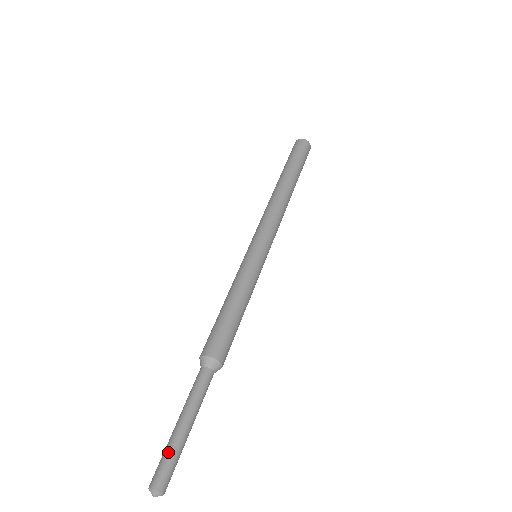
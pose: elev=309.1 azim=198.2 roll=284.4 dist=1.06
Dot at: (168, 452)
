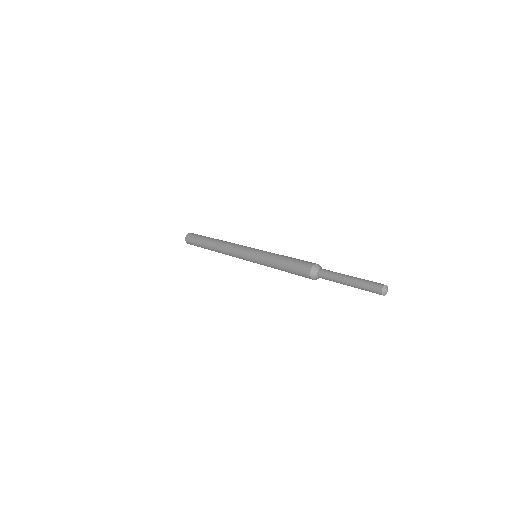
Dot at: (363, 284)
